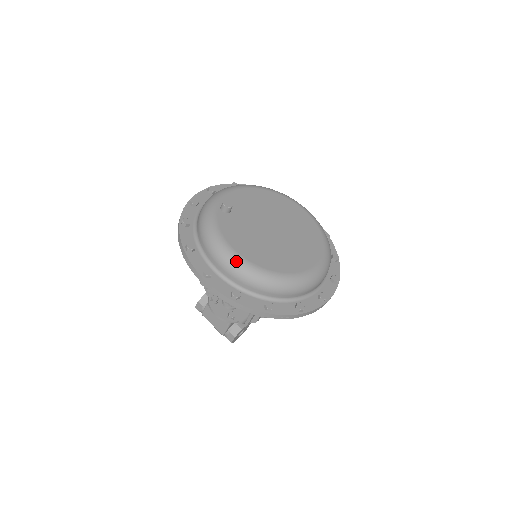
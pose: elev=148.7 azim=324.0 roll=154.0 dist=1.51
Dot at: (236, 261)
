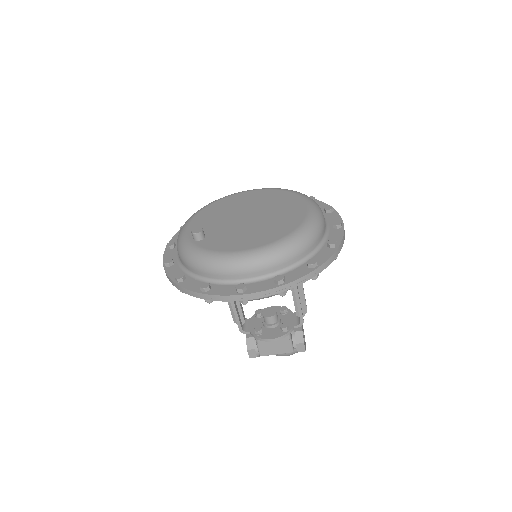
Dot at: (252, 256)
